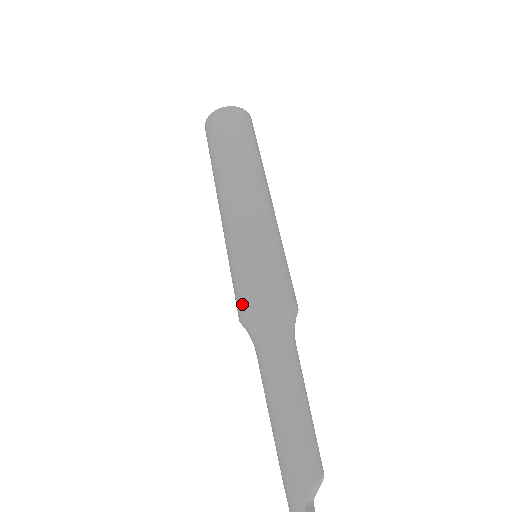
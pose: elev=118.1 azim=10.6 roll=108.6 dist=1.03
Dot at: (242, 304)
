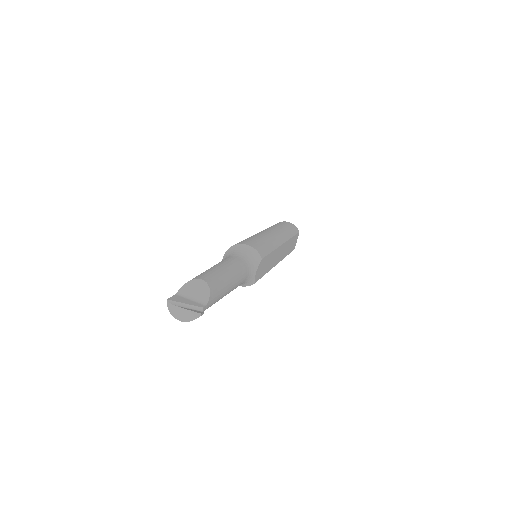
Dot at: occluded
